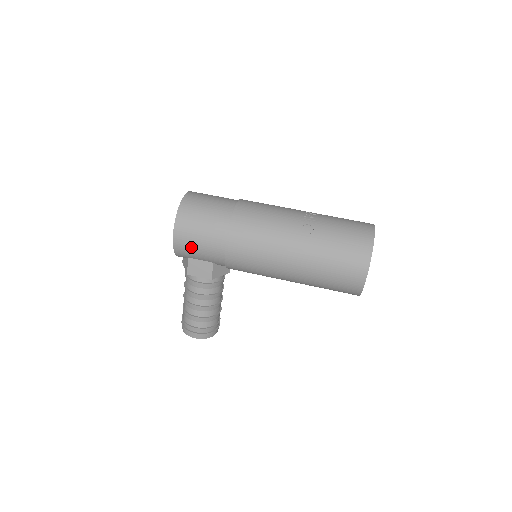
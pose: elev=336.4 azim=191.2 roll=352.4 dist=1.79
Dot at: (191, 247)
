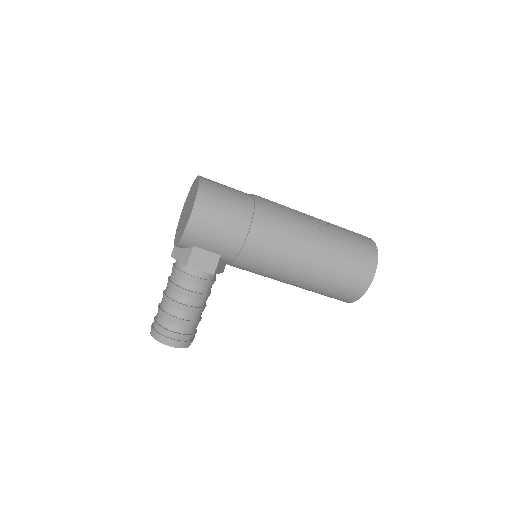
Dot at: (207, 232)
